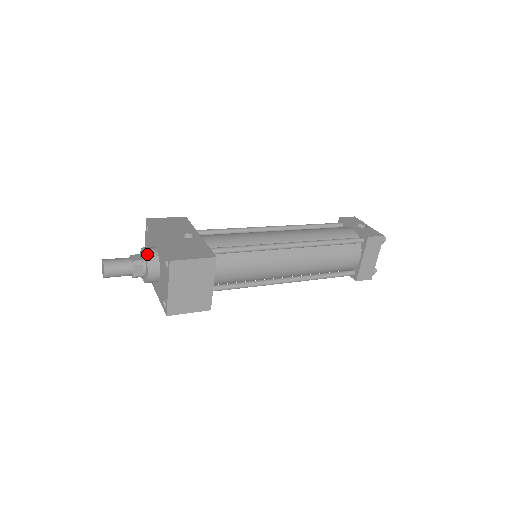
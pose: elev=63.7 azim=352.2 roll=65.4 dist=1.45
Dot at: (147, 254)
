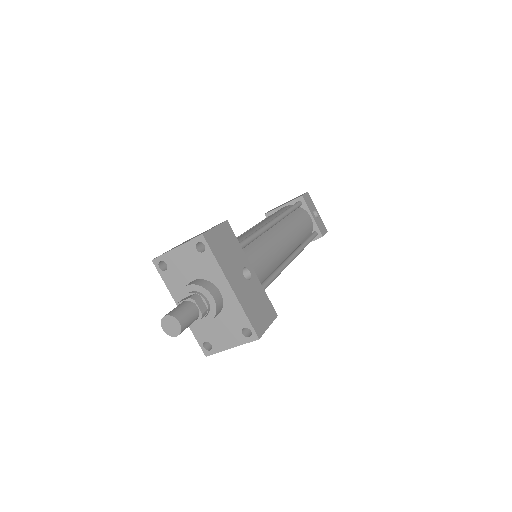
Dot at: (217, 306)
